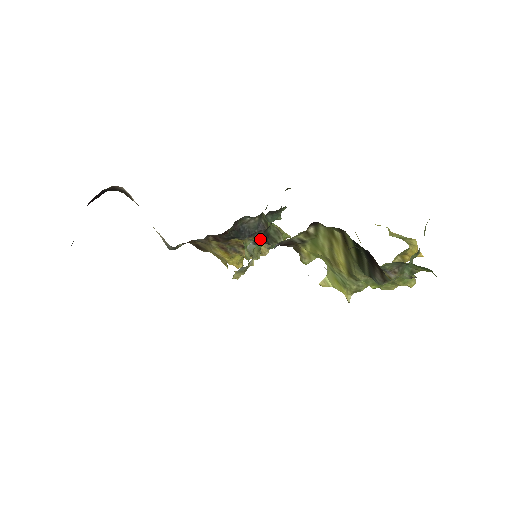
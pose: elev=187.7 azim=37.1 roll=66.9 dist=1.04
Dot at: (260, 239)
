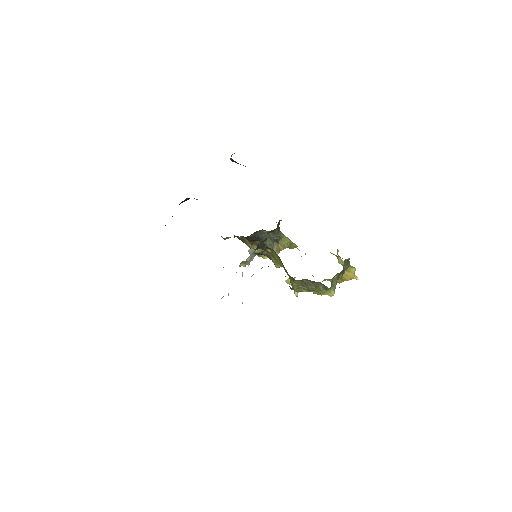
Dot at: occluded
